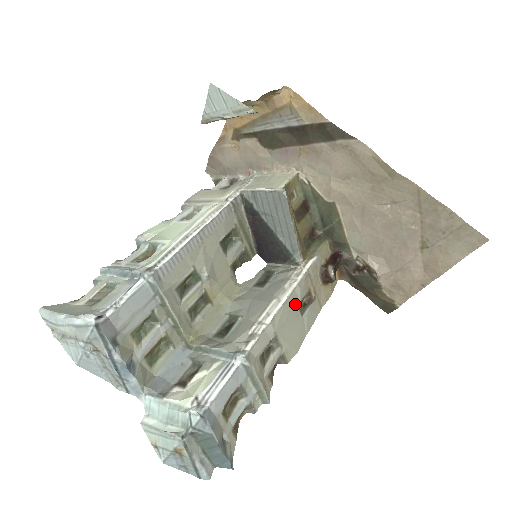
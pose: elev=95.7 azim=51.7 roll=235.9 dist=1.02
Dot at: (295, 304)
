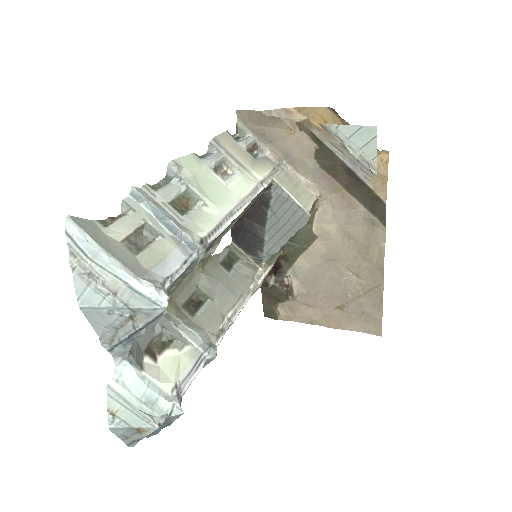
Dot at: occluded
